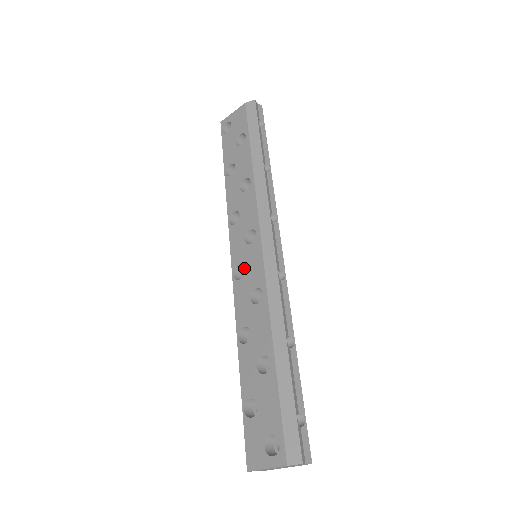
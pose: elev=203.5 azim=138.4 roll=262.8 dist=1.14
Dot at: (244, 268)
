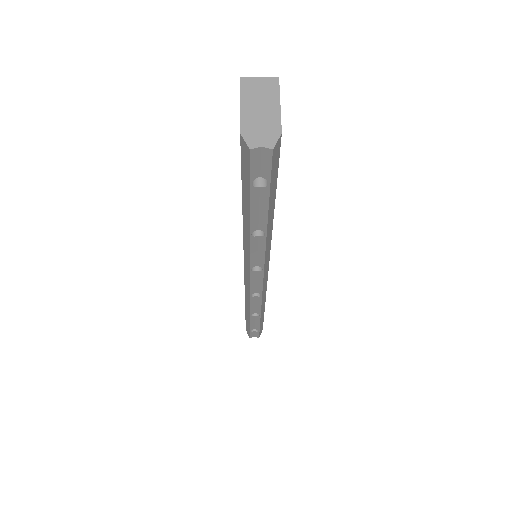
Dot at: occluded
